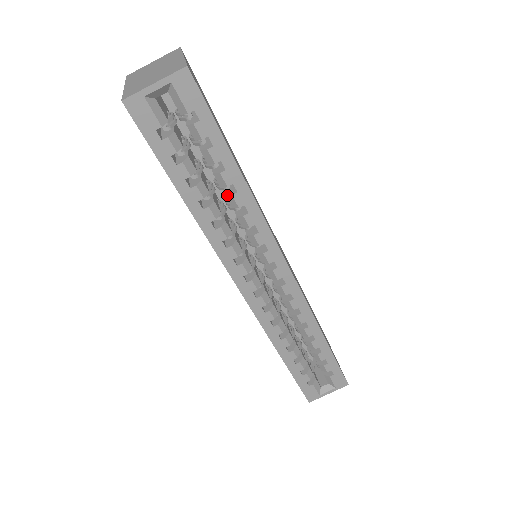
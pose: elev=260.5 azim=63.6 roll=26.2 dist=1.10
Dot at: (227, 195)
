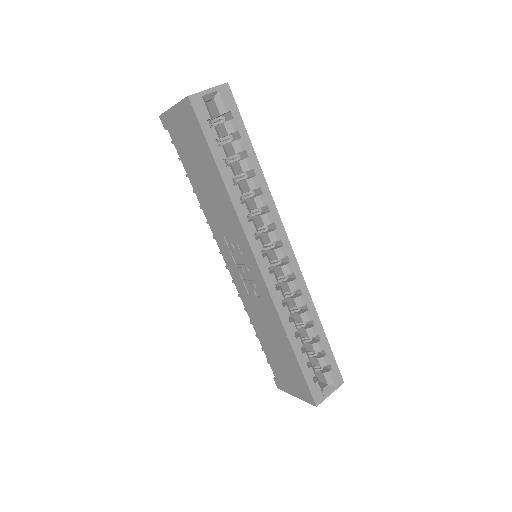
Dot at: (248, 179)
